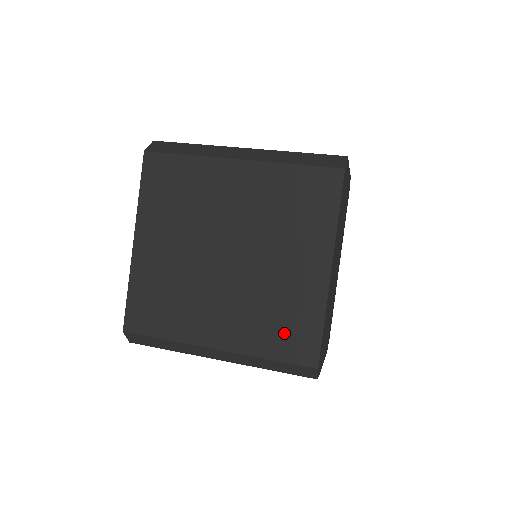
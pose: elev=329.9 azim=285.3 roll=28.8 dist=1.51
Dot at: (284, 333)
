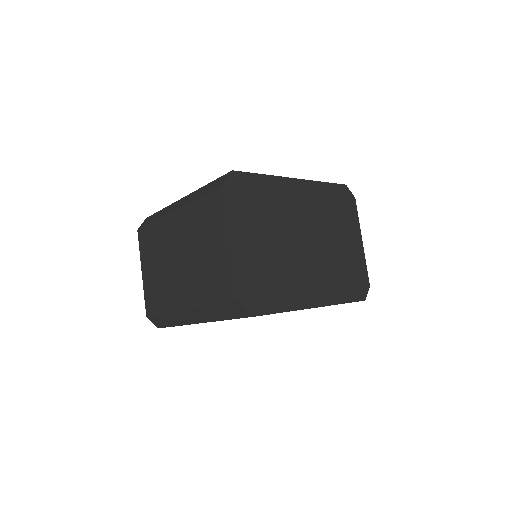
Dot at: occluded
